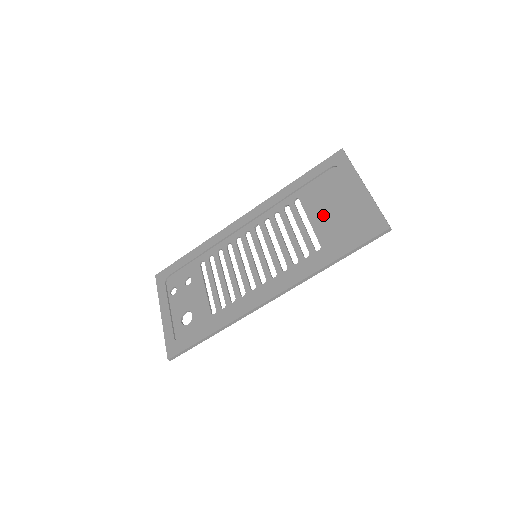
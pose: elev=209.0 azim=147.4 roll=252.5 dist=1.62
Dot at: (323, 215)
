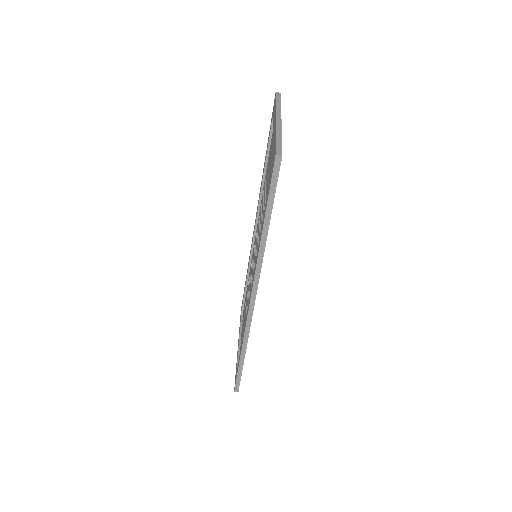
Dot at: (268, 179)
